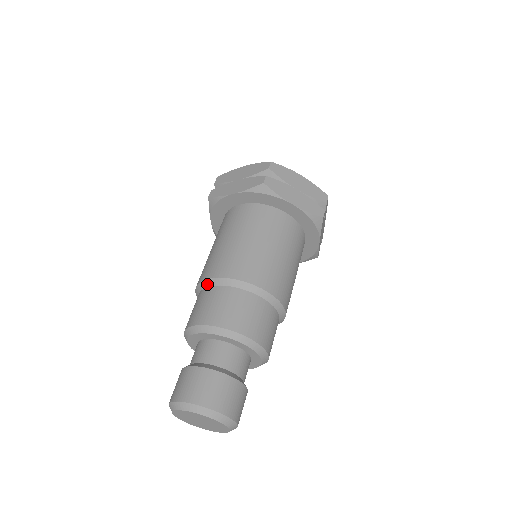
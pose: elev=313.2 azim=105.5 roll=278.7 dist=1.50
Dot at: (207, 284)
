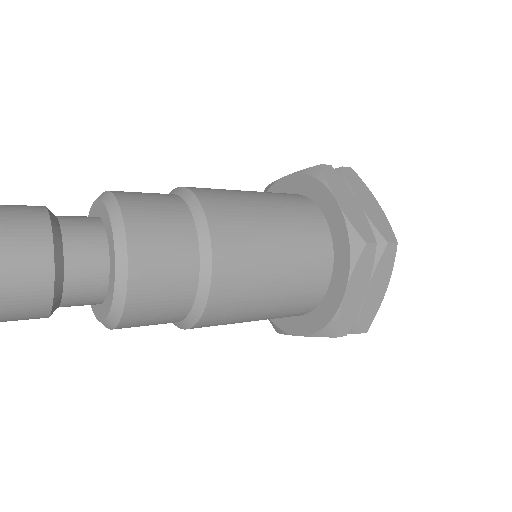
Dot at: occluded
